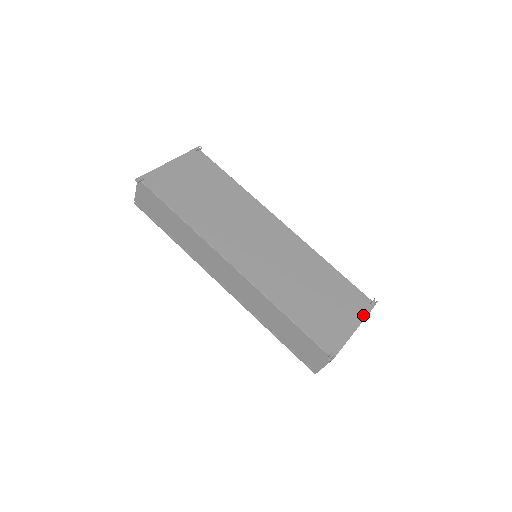
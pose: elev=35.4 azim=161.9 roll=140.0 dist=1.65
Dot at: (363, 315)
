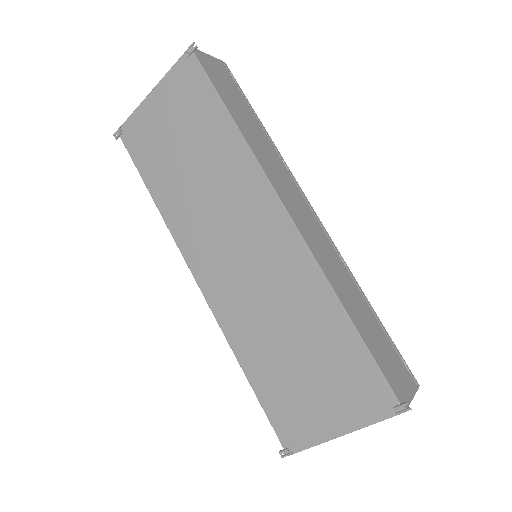
Dot at: (367, 420)
